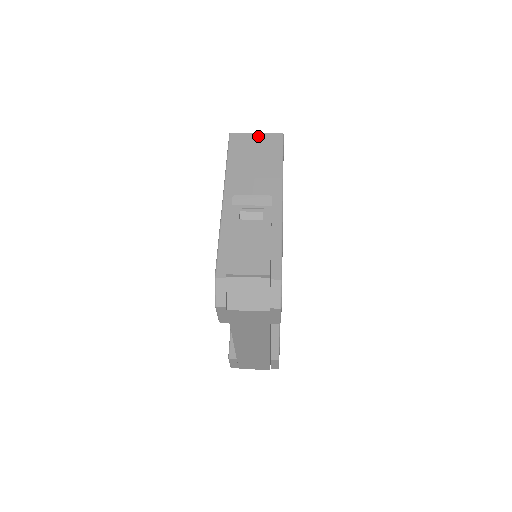
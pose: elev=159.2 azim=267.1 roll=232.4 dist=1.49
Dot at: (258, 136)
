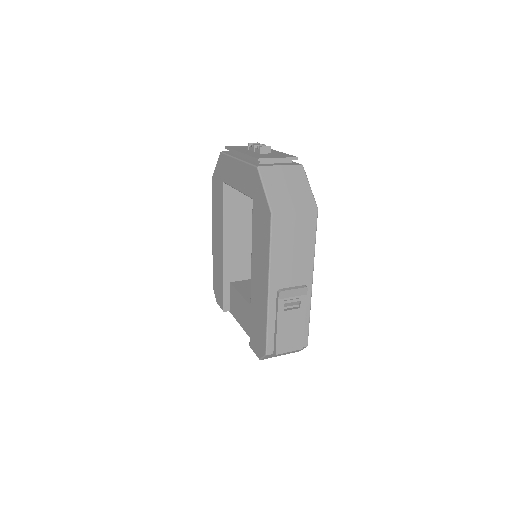
Dot at: (297, 216)
